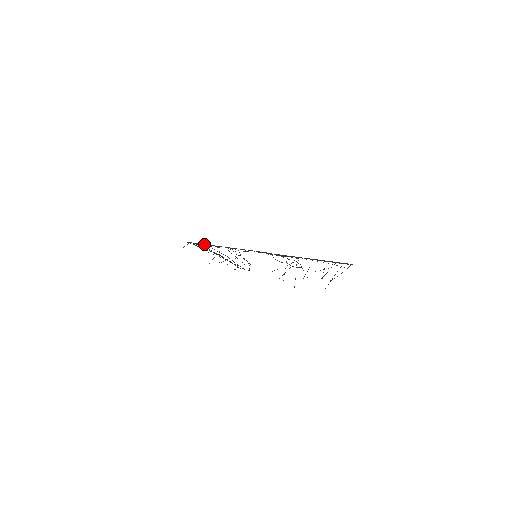
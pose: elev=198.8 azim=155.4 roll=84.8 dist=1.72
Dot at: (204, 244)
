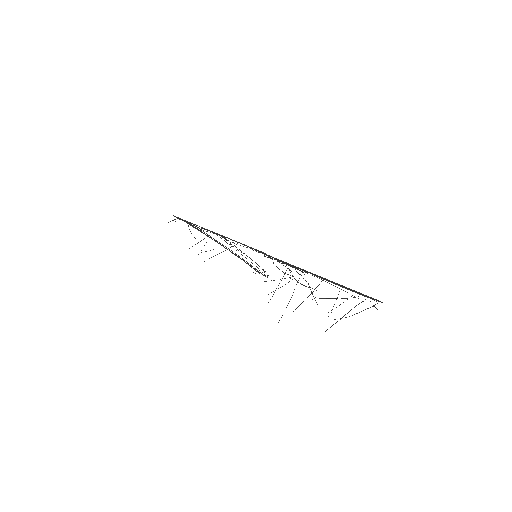
Dot at: (192, 223)
